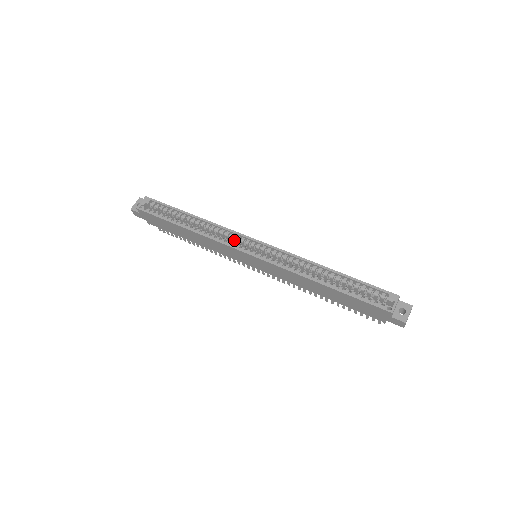
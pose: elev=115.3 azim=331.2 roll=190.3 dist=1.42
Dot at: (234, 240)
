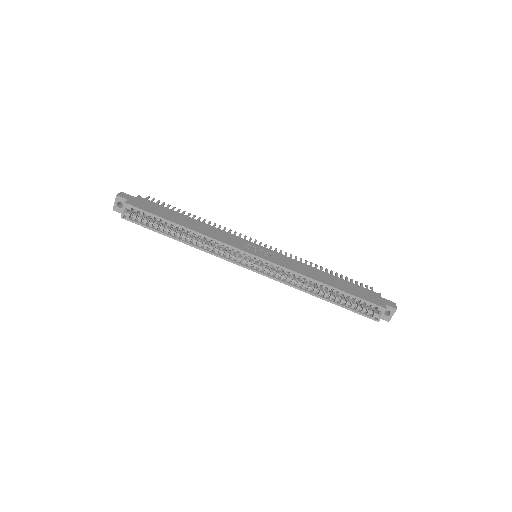
Dot at: occluded
